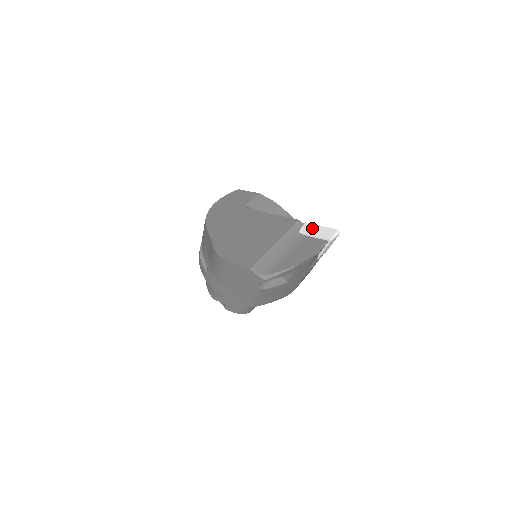
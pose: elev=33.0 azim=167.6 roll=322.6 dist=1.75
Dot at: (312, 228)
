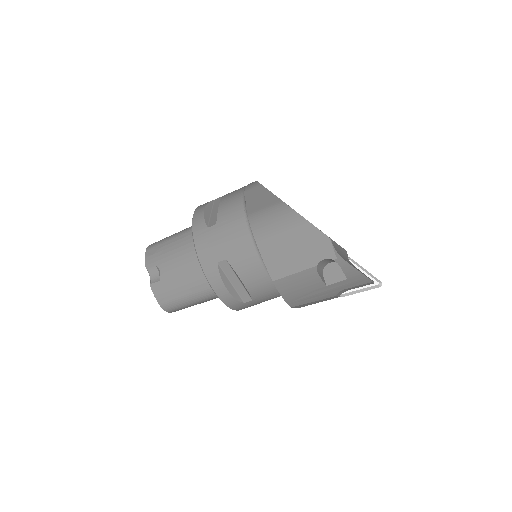
Dot at: (359, 265)
